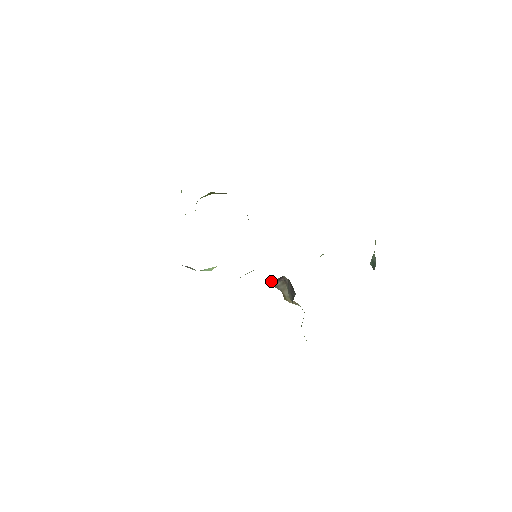
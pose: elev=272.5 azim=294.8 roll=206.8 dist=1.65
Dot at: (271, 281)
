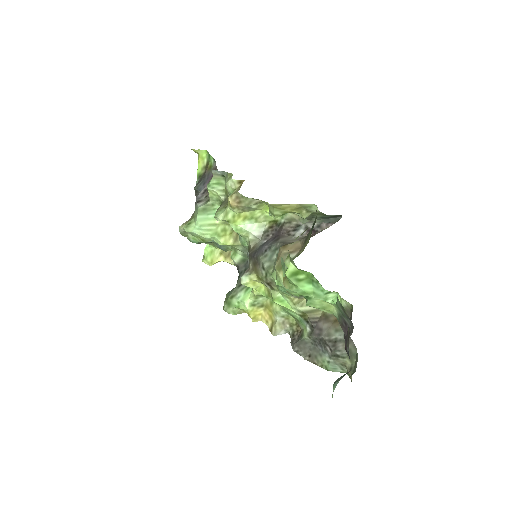
Dot at: (293, 231)
